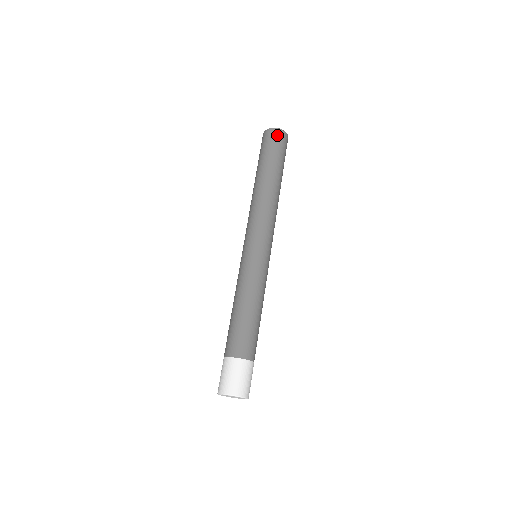
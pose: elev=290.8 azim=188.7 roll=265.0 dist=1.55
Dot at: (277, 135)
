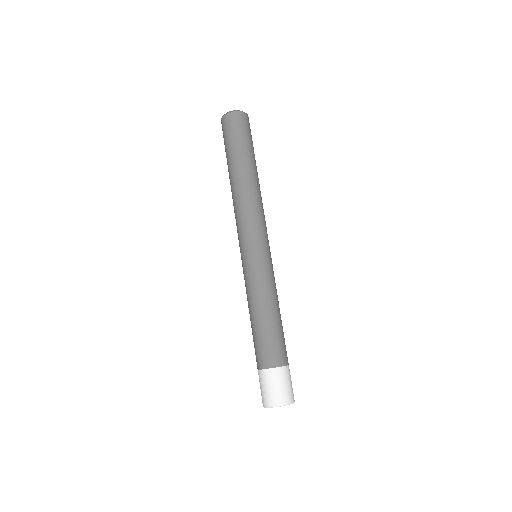
Dot at: (244, 119)
